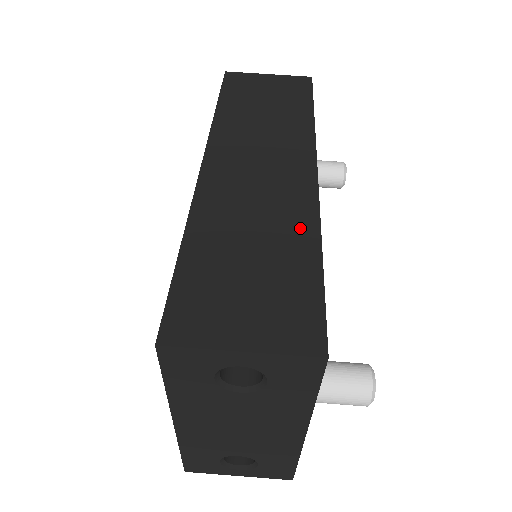
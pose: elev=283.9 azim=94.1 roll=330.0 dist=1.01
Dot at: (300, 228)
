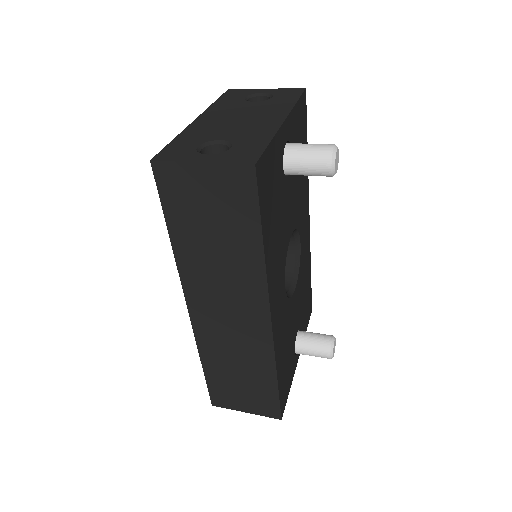
Dot at: occluded
